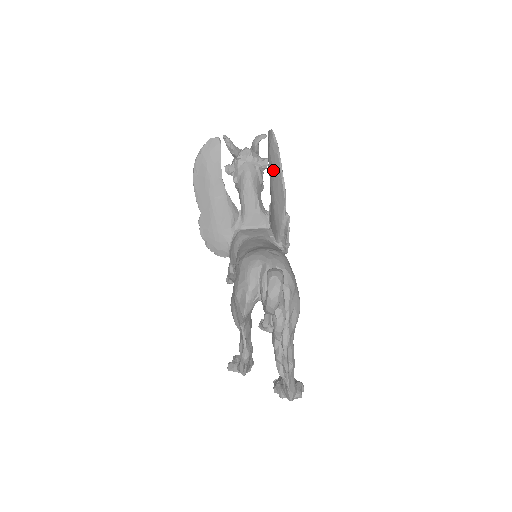
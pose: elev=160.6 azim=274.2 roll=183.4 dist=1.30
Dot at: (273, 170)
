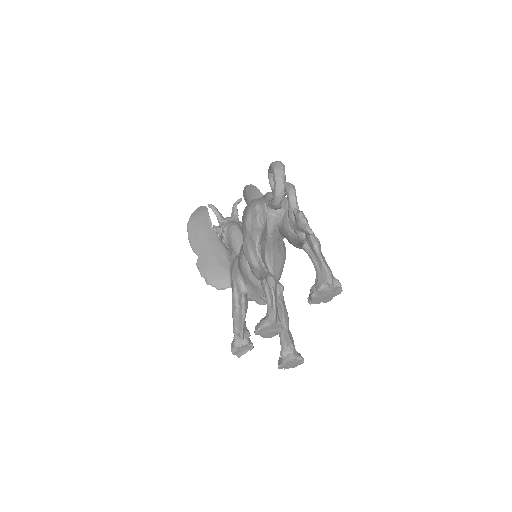
Dot at: (253, 198)
